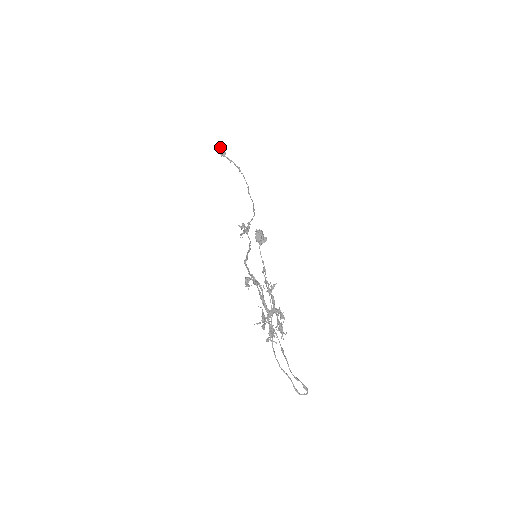
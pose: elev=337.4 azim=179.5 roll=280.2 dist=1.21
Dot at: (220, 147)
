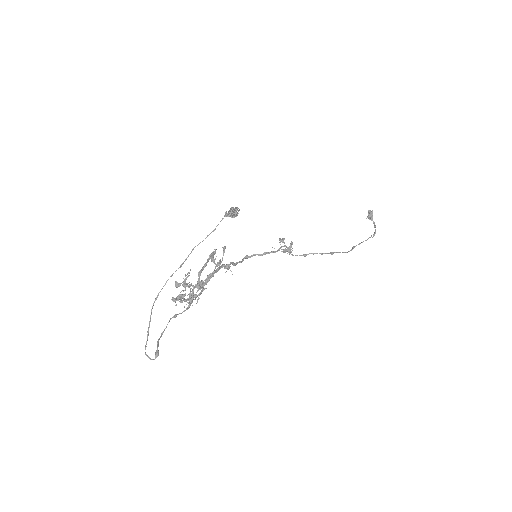
Dot at: occluded
